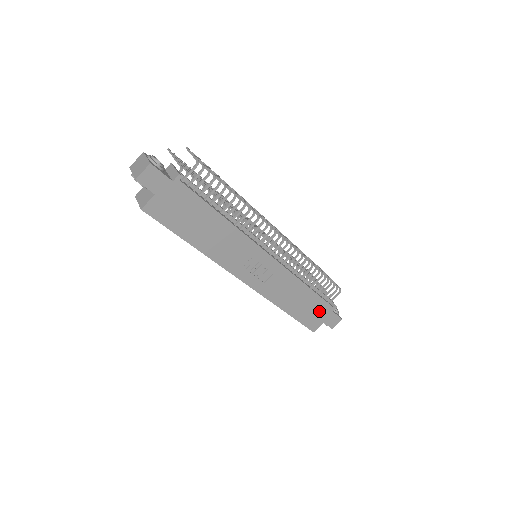
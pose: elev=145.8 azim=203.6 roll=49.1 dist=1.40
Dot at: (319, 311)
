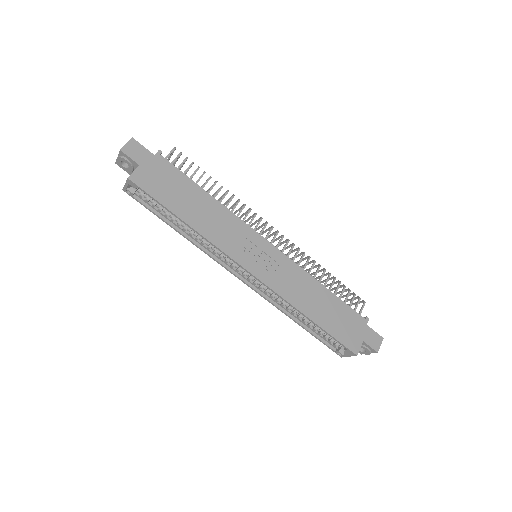
Dot at: (350, 323)
